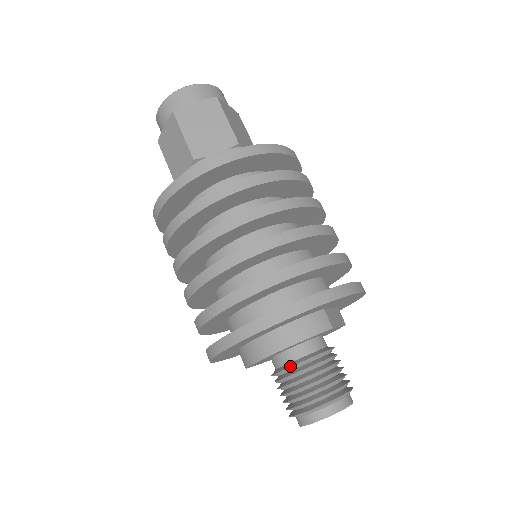
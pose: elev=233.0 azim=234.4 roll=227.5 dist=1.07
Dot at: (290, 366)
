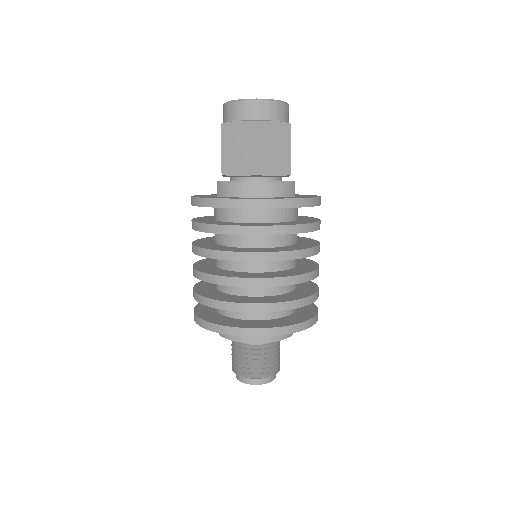
Dot at: (256, 348)
